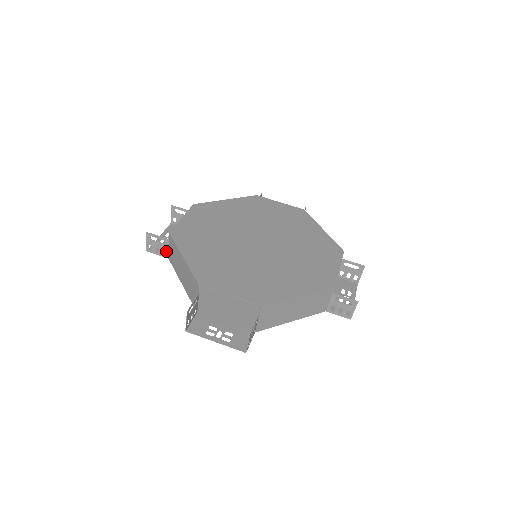
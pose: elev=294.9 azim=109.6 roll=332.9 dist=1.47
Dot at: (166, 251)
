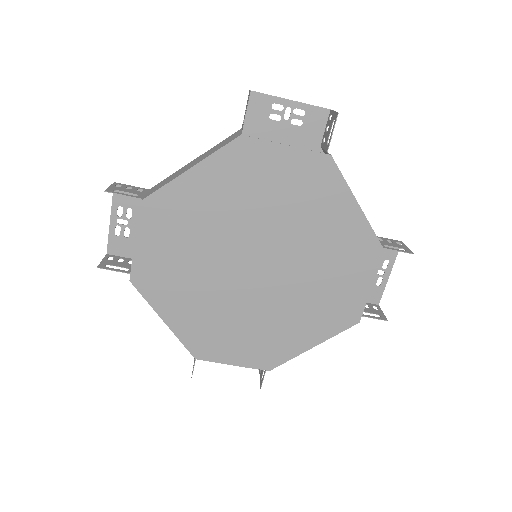
Dot at: occluded
